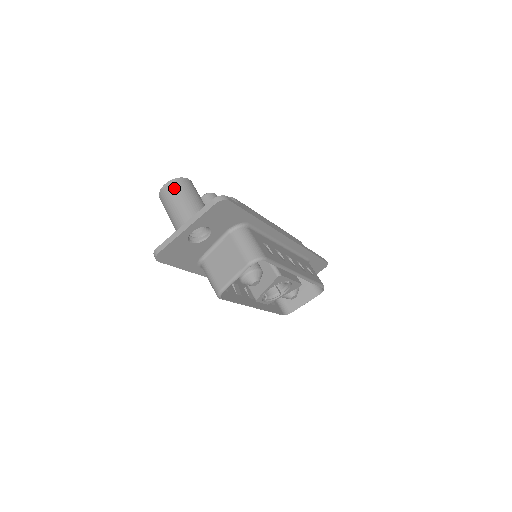
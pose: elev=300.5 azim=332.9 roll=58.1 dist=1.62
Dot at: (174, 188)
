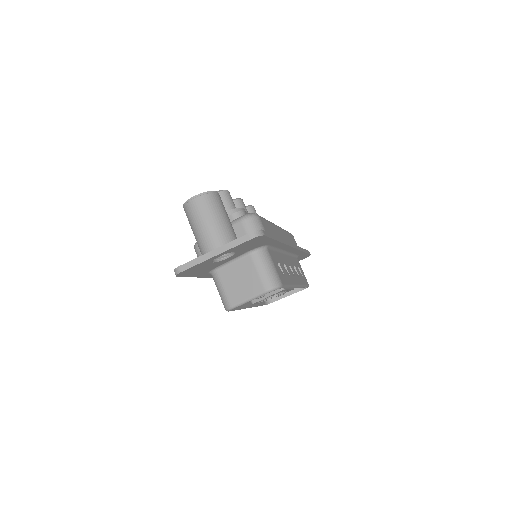
Dot at: (204, 204)
